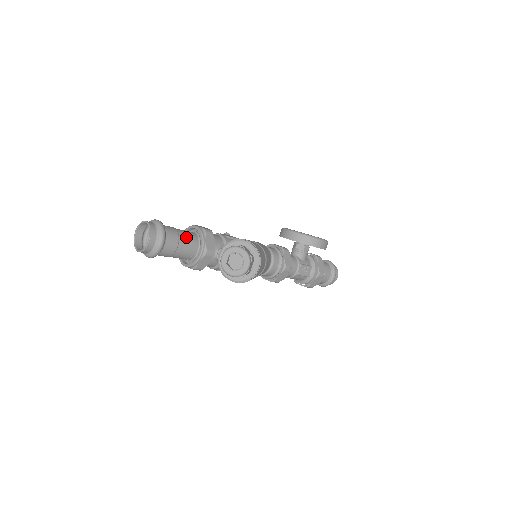
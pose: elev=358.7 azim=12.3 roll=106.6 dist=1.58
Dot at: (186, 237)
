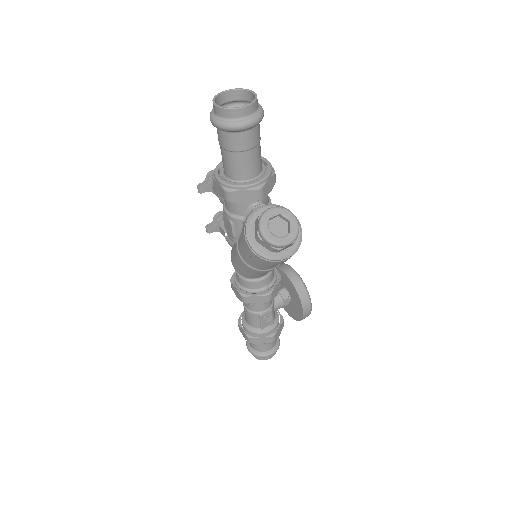
Dot at: (260, 154)
